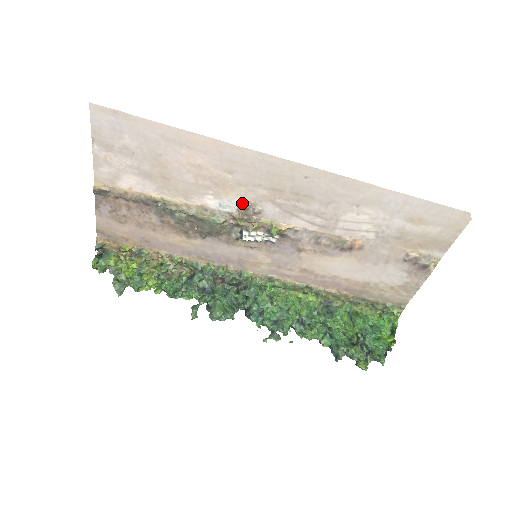
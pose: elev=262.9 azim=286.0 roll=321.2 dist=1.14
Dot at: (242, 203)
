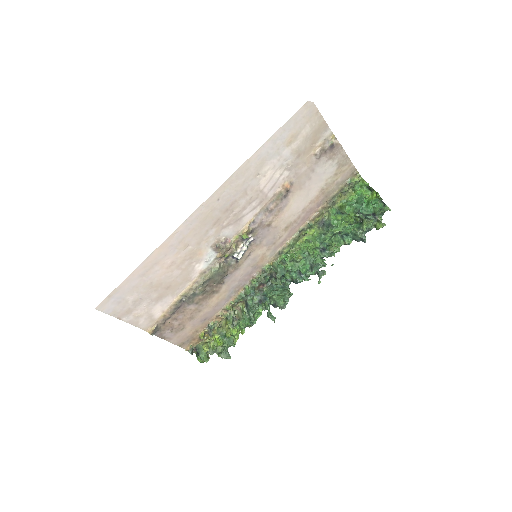
Dot at: (213, 248)
